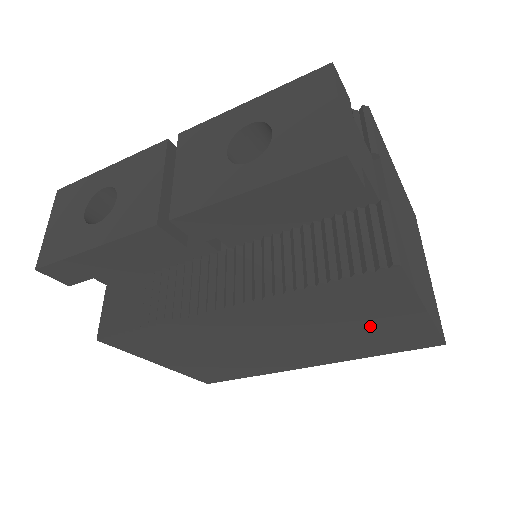
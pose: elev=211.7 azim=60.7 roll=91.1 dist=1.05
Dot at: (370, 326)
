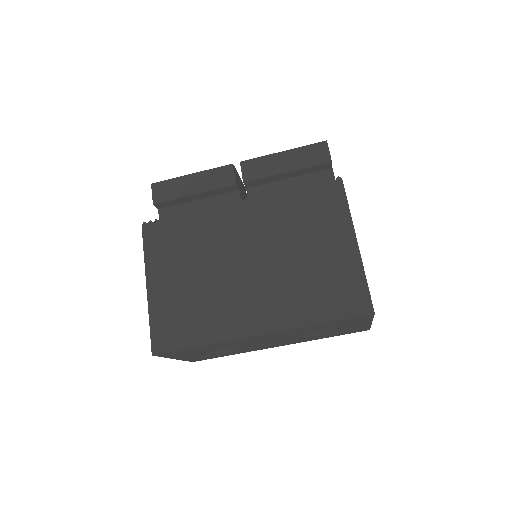
Dot at: (319, 255)
